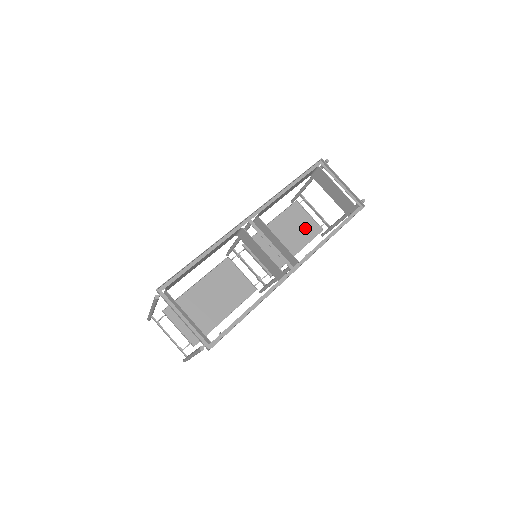
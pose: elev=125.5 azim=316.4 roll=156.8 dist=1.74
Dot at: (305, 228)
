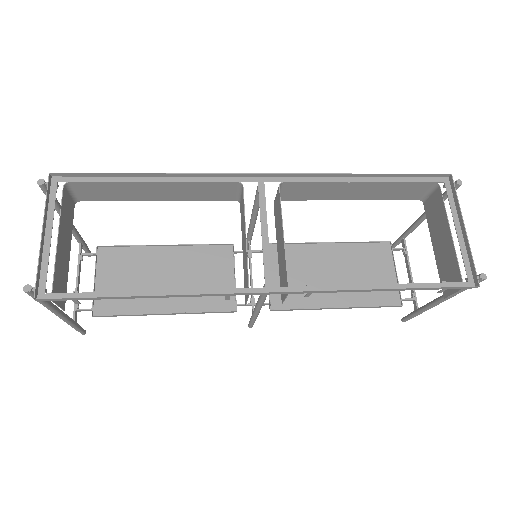
Dot at: occluded
